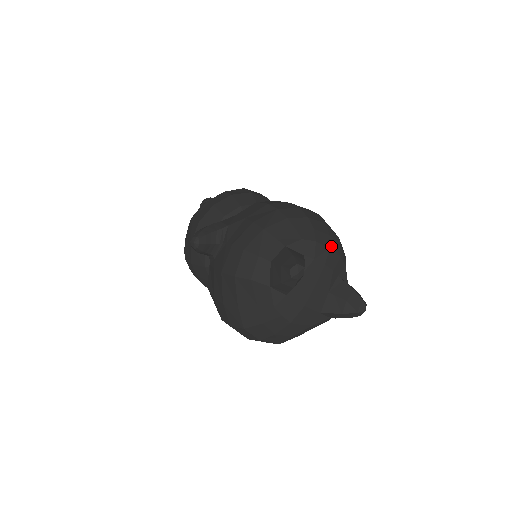
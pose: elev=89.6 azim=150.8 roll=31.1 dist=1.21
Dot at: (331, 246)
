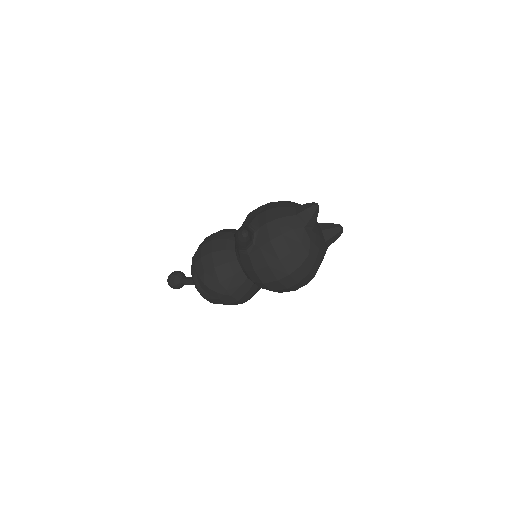
Dot at: occluded
